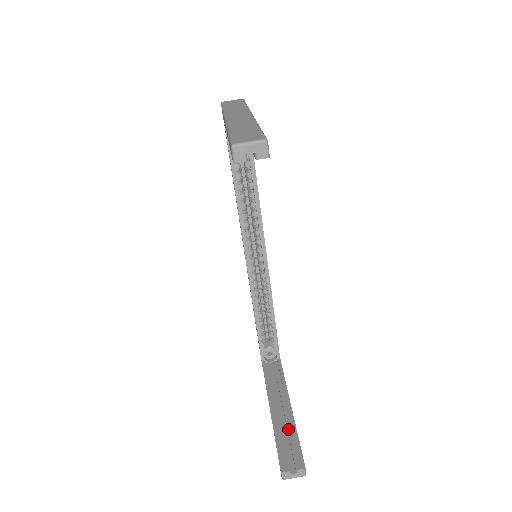
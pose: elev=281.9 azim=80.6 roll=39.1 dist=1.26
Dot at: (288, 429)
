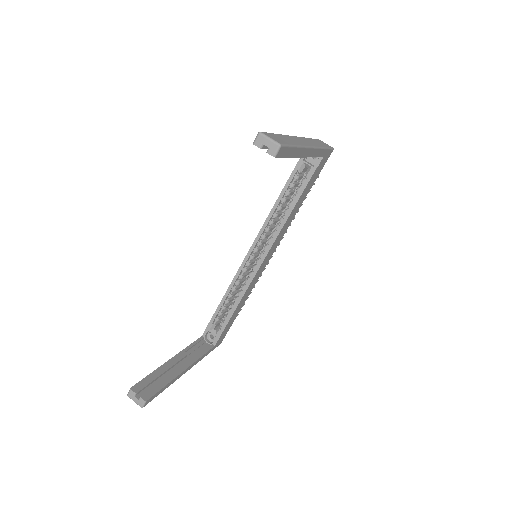
Dot at: (165, 377)
